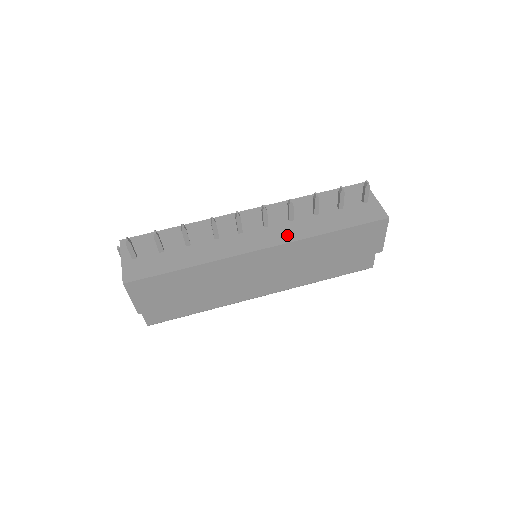
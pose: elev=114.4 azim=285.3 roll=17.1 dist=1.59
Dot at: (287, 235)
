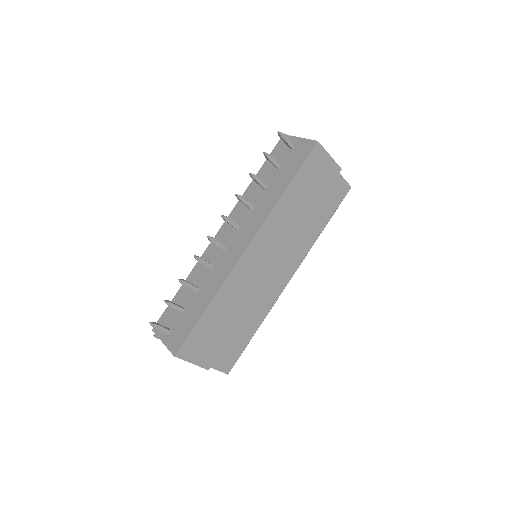
Dot at: (257, 220)
